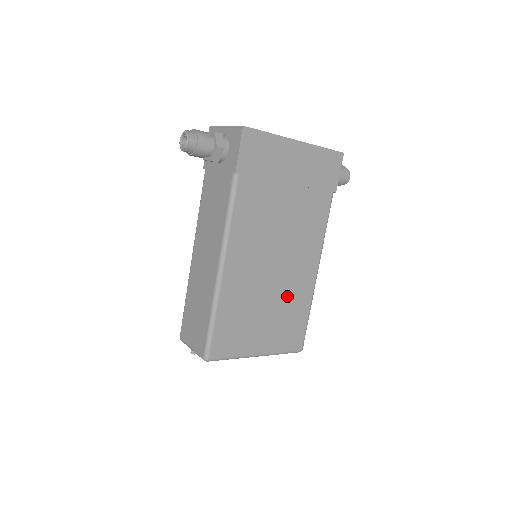
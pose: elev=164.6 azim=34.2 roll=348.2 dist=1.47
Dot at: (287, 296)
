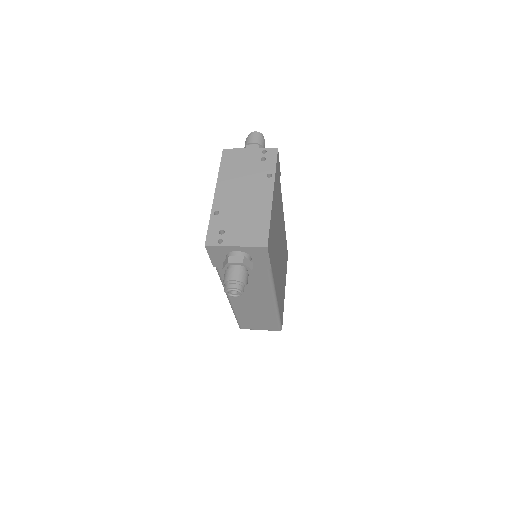
Dot at: (283, 253)
